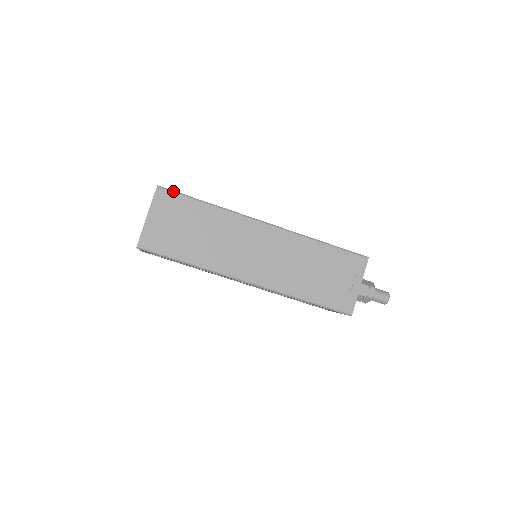
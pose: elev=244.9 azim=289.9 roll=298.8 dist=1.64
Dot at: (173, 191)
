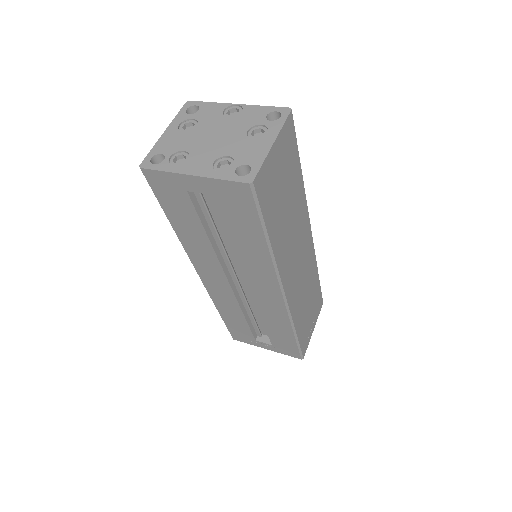
Dot at: occluded
